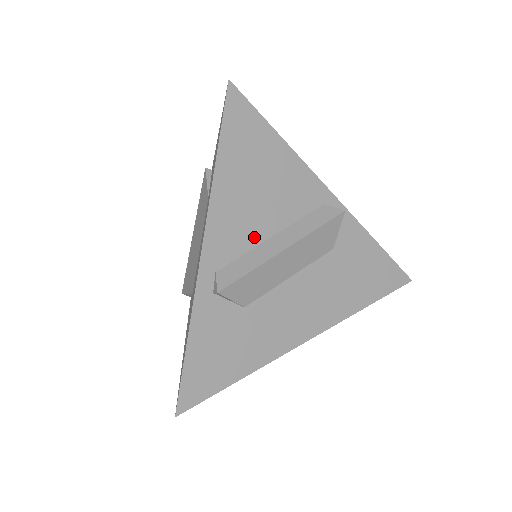
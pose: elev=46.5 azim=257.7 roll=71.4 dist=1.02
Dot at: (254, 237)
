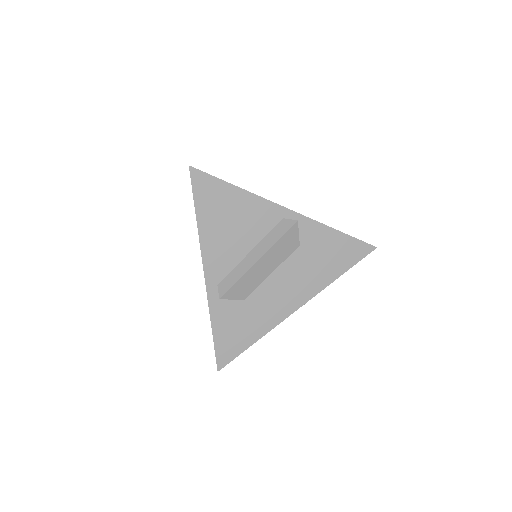
Dot at: (237, 256)
